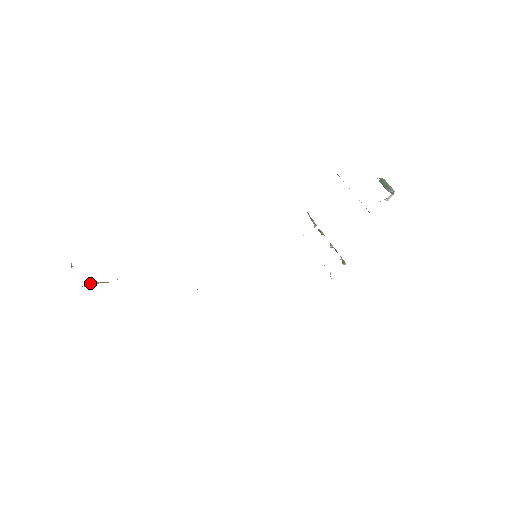
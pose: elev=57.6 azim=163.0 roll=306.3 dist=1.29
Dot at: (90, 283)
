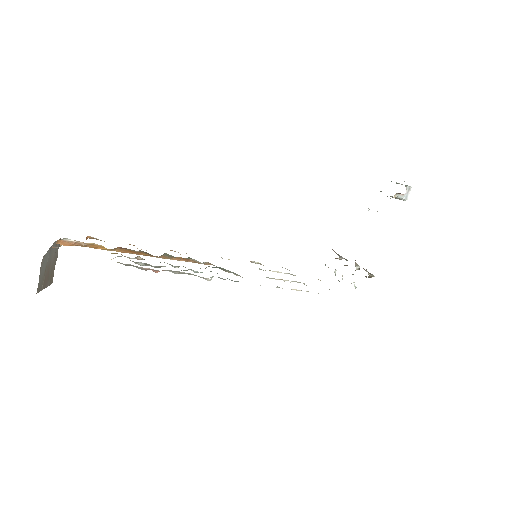
Dot at: (65, 240)
